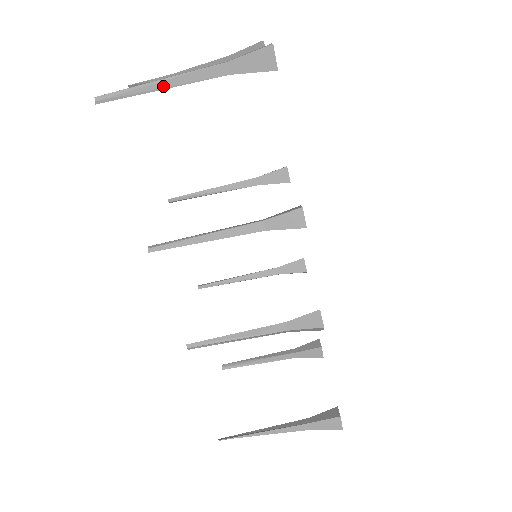
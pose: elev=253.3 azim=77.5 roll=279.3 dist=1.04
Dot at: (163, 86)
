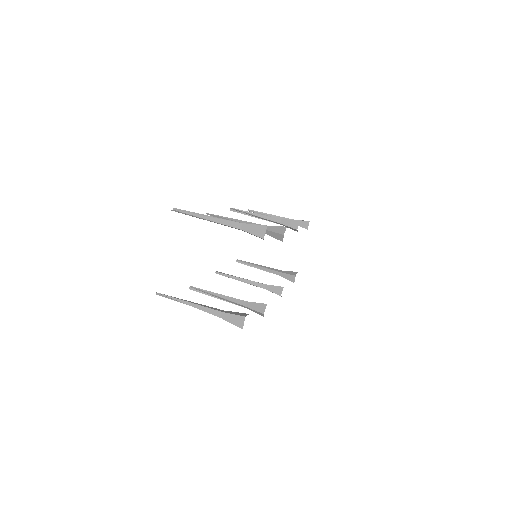
Dot at: (271, 215)
